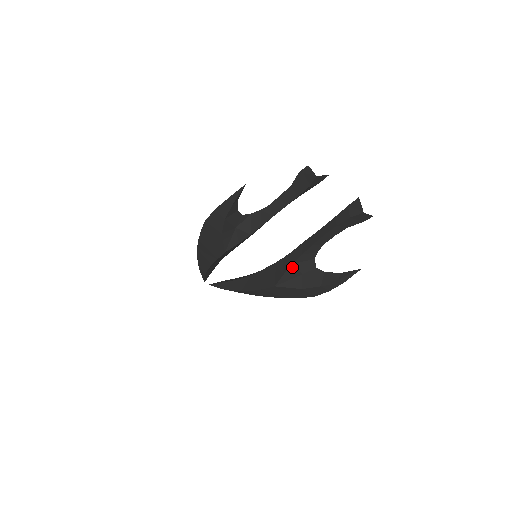
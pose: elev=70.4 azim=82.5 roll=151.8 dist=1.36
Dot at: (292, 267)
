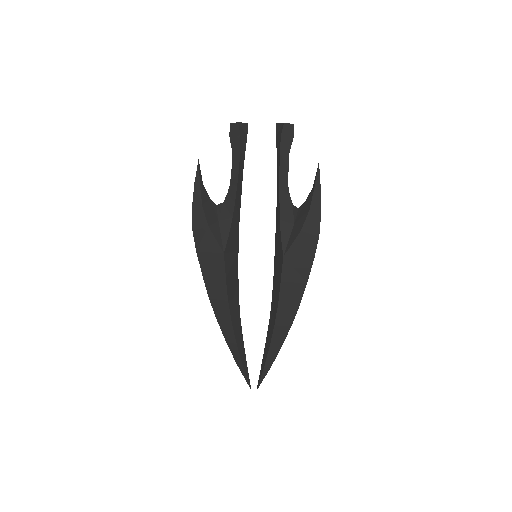
Dot at: (281, 223)
